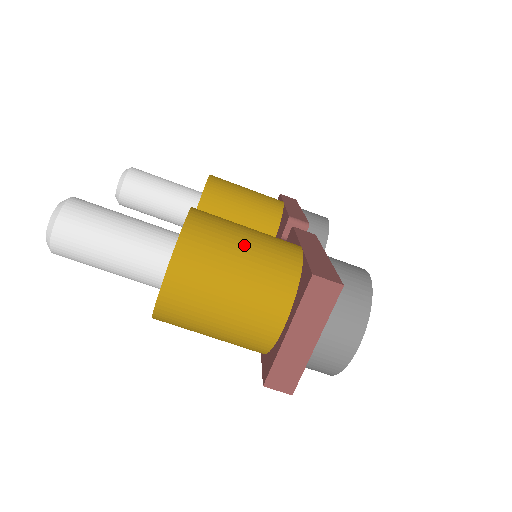
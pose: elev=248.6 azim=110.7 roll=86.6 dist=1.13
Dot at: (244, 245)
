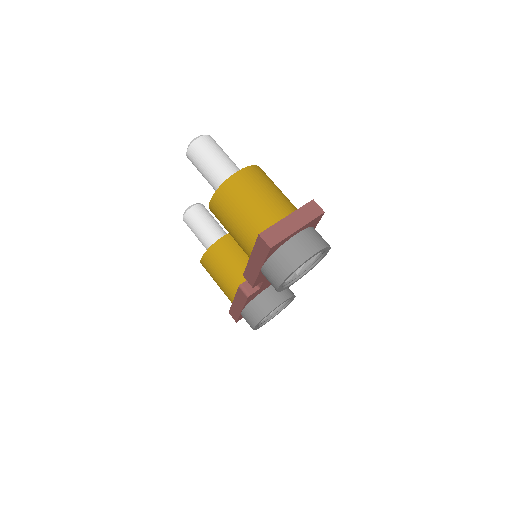
Dot at: (281, 191)
